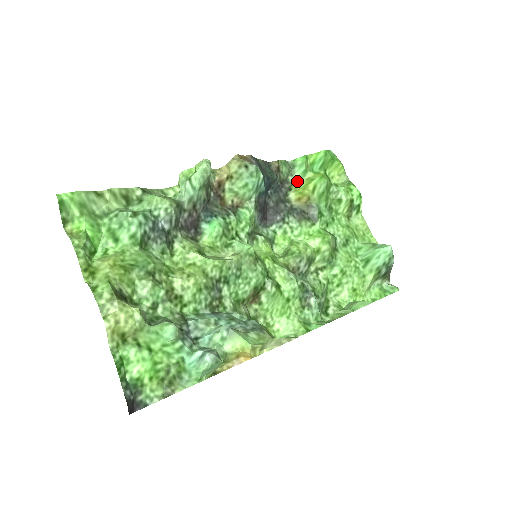
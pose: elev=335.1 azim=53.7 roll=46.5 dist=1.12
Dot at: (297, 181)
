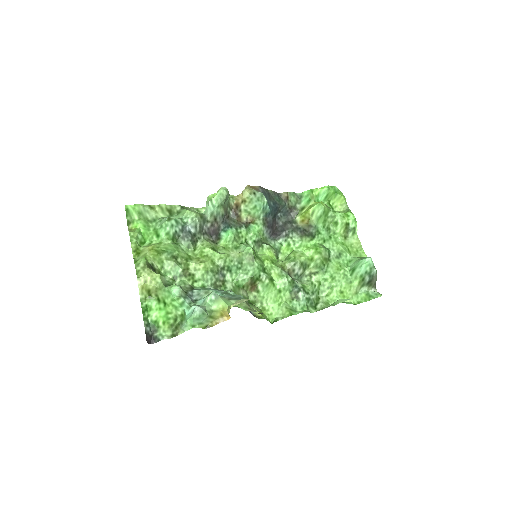
Dot at: (303, 208)
